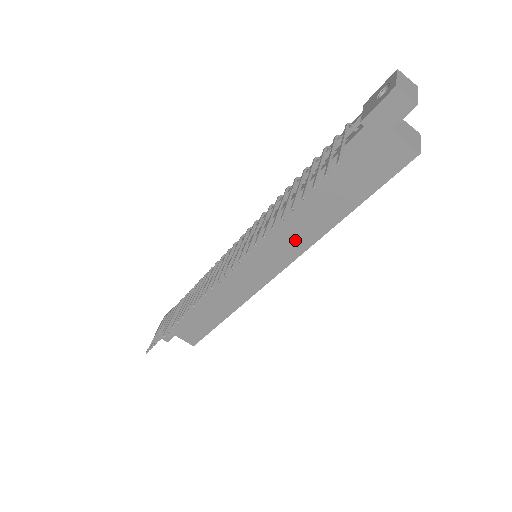
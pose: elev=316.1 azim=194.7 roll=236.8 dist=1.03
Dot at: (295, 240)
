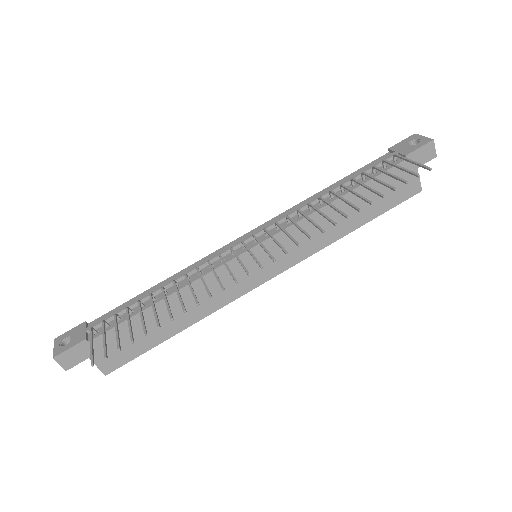
Dot at: (311, 242)
